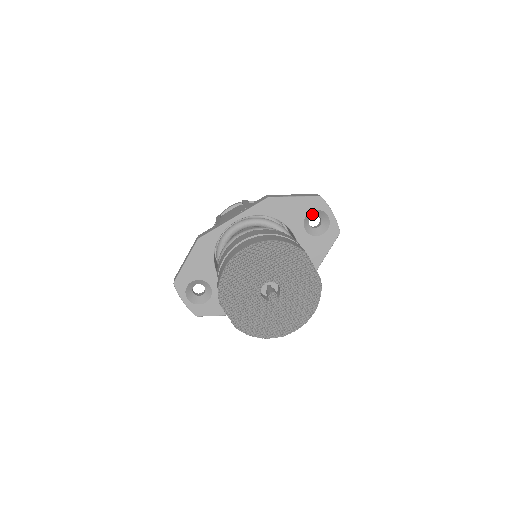
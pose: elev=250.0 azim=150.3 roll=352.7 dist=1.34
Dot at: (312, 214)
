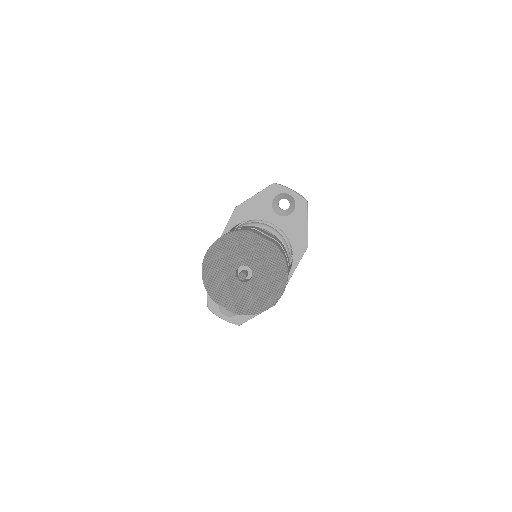
Dot at: (277, 200)
